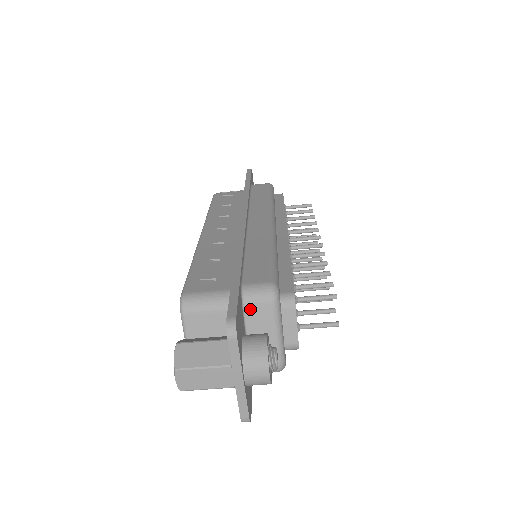
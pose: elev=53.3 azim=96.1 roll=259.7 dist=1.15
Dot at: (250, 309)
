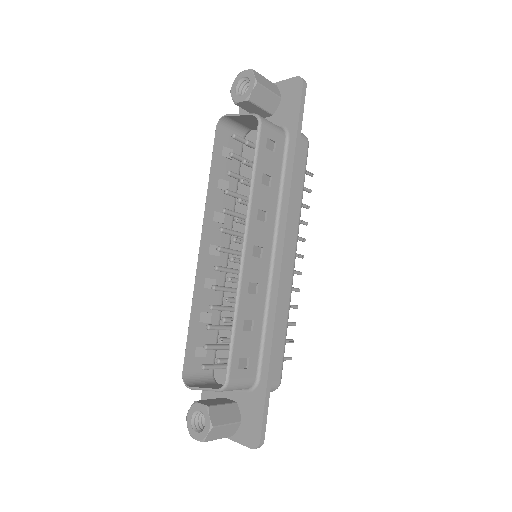
Dot at: occluded
